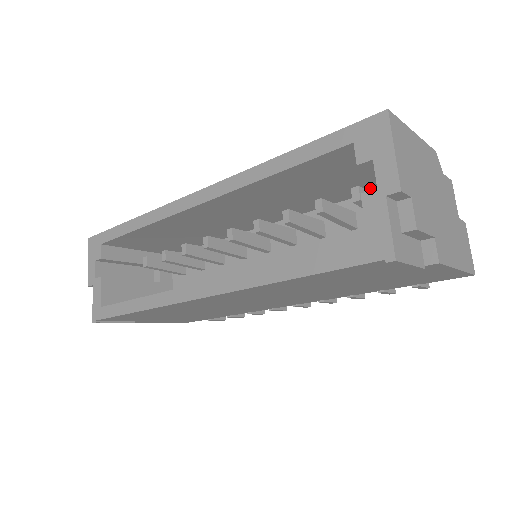
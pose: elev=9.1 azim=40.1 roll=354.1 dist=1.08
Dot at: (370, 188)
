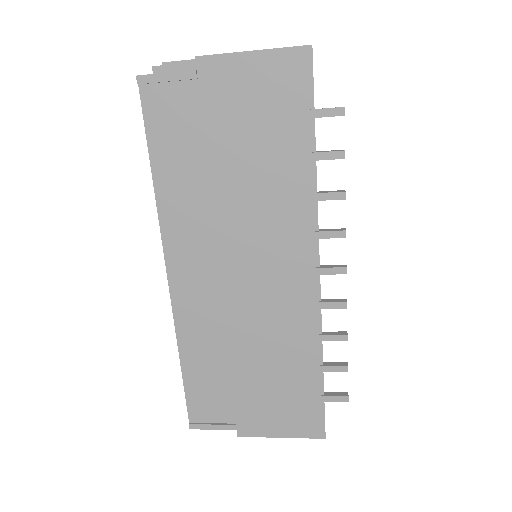
Dot at: occluded
